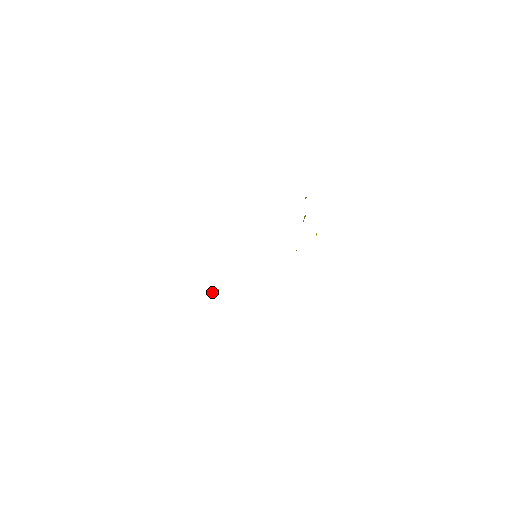
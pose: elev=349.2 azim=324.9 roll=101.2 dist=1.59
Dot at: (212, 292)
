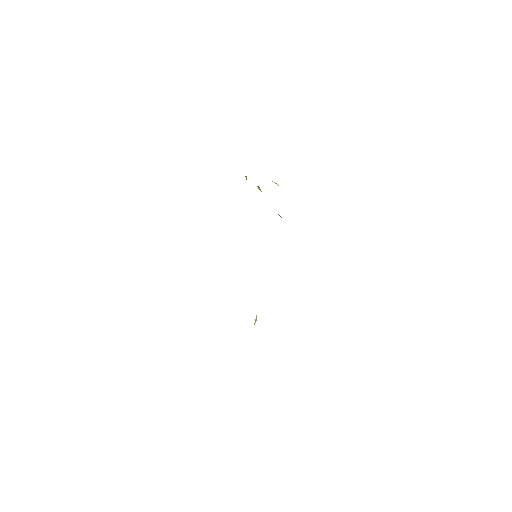
Dot at: (254, 324)
